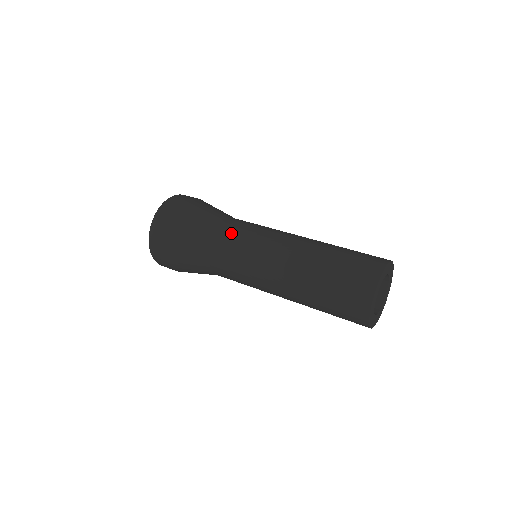
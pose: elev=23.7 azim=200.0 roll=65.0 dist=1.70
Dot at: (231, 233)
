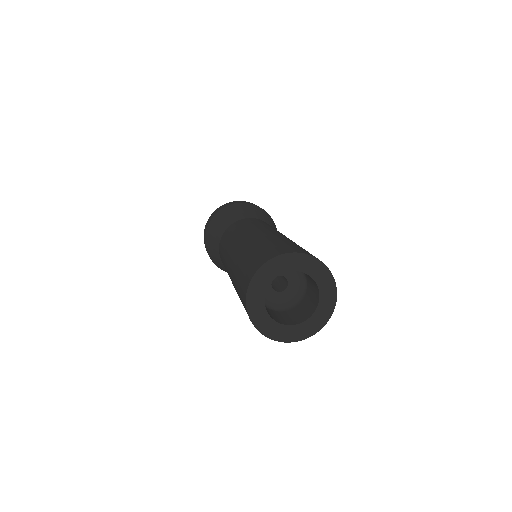
Dot at: (246, 221)
